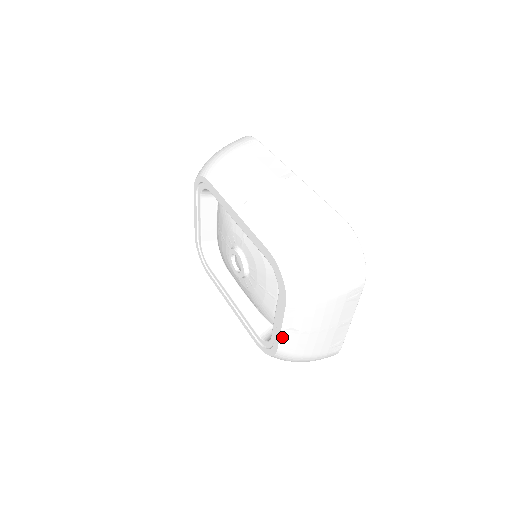
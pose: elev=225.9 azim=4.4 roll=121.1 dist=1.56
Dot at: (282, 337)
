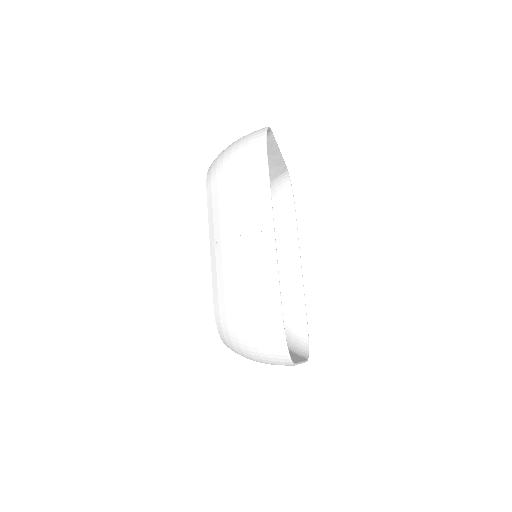
Dot at: occluded
